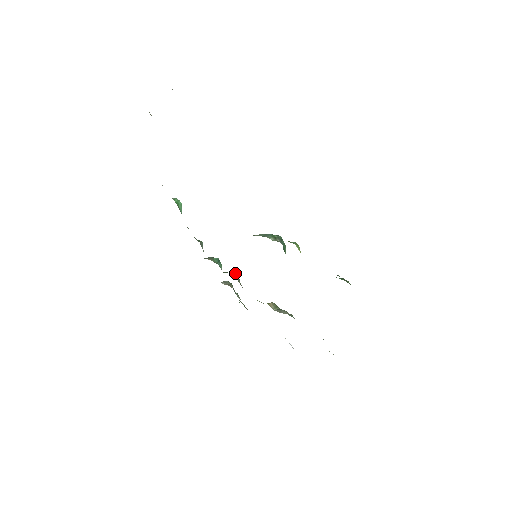
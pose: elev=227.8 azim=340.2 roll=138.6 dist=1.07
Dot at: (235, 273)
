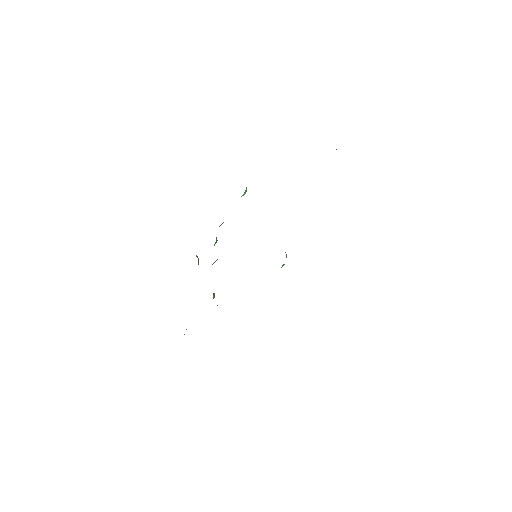
Dot at: occluded
